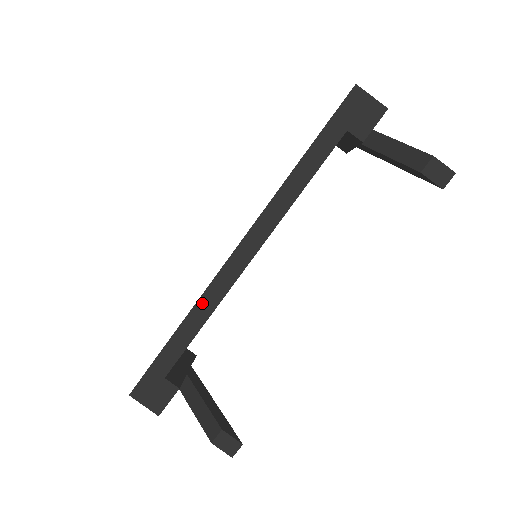
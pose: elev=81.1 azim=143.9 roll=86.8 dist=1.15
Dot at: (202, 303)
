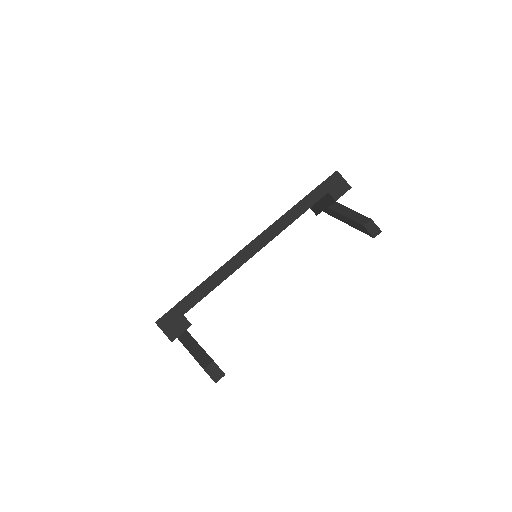
Dot at: (224, 268)
